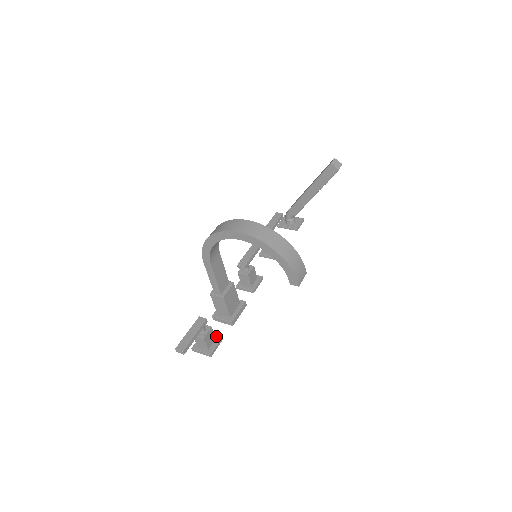
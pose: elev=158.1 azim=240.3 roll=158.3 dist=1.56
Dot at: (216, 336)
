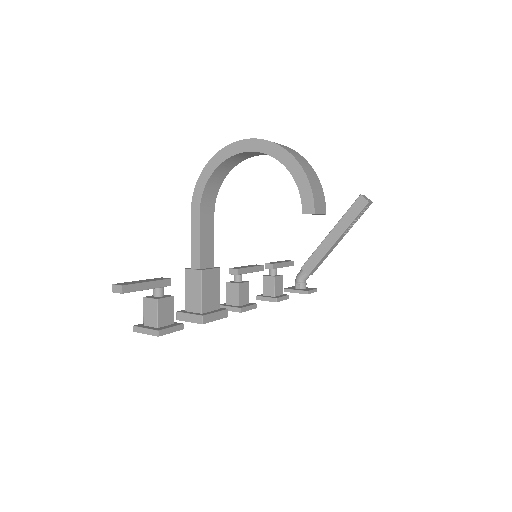
Dot at: (175, 322)
